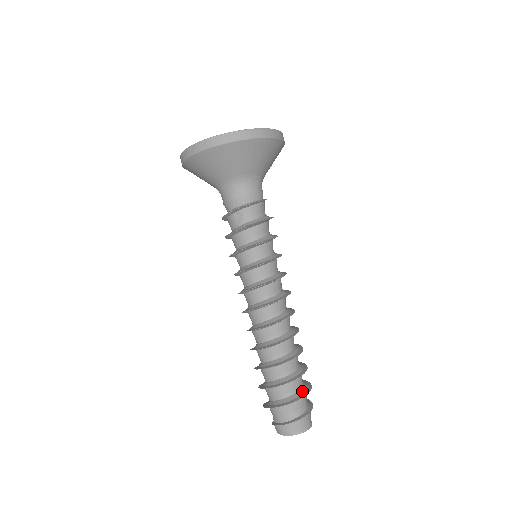
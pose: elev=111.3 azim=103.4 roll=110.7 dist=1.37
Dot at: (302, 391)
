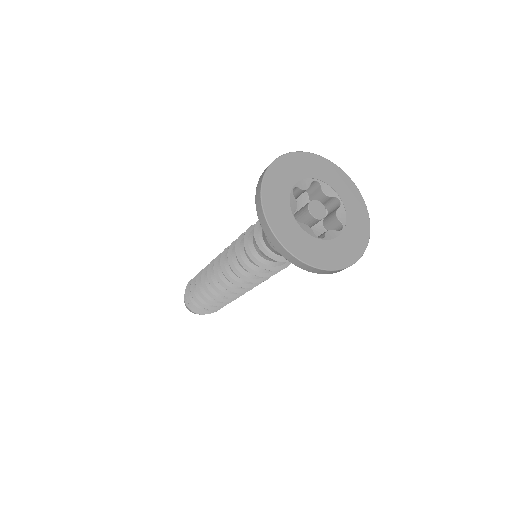
Dot at: occluded
